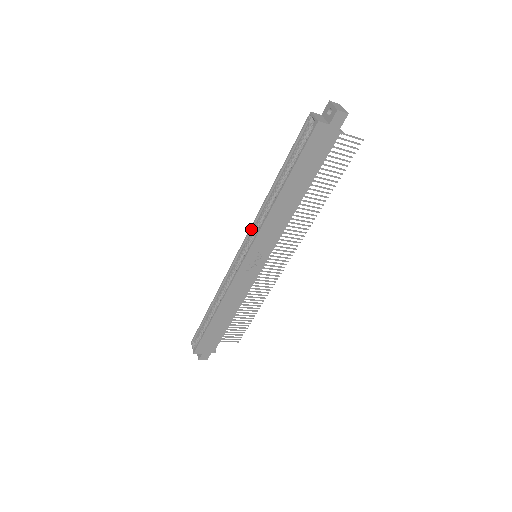
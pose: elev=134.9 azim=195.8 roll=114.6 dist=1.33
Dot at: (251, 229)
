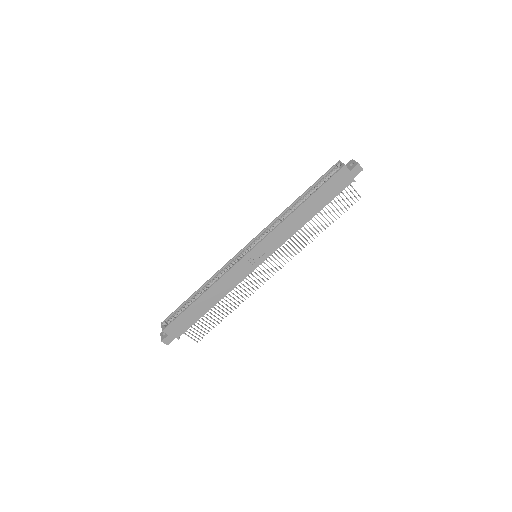
Dot at: (263, 231)
